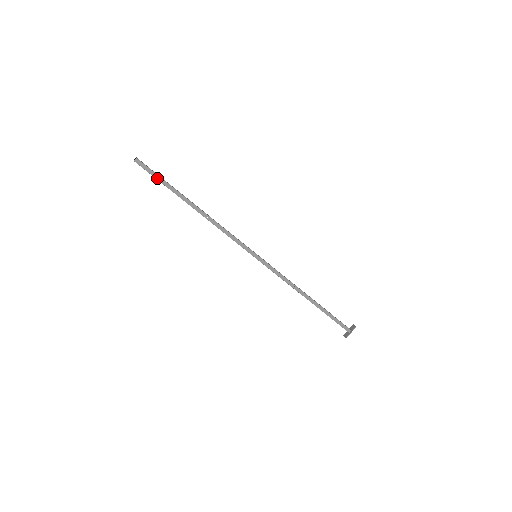
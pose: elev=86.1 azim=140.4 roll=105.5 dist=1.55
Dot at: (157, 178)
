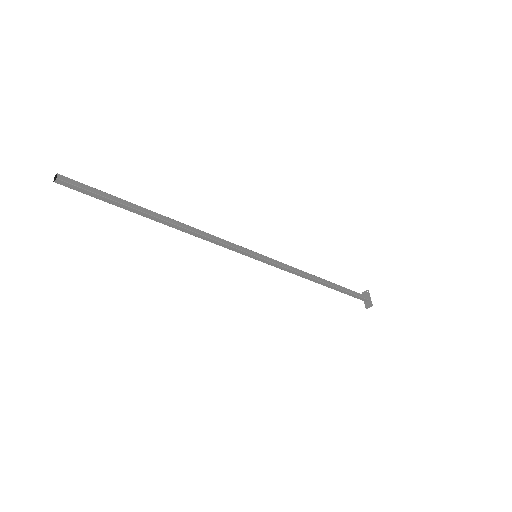
Dot at: (101, 194)
